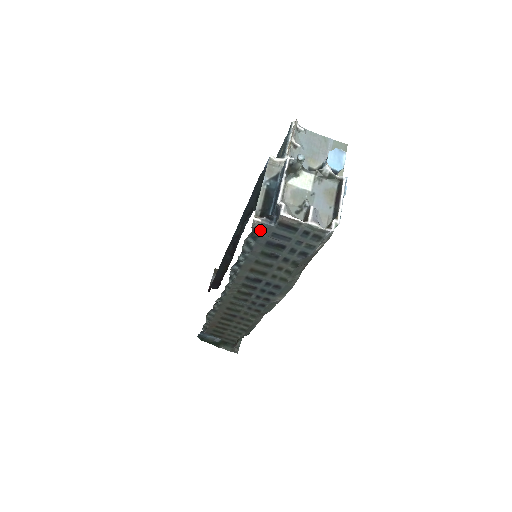
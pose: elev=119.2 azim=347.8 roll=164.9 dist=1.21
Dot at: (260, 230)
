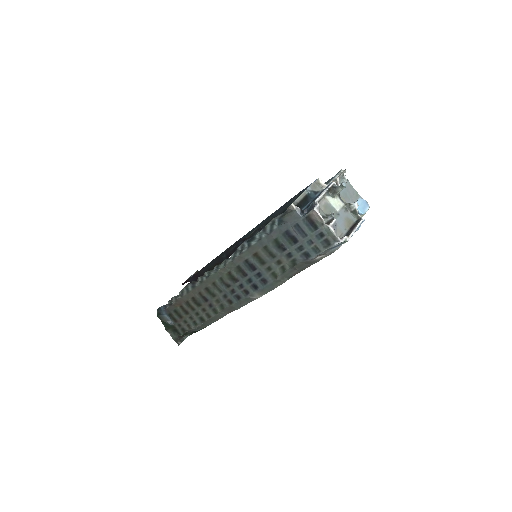
Dot at: (289, 216)
